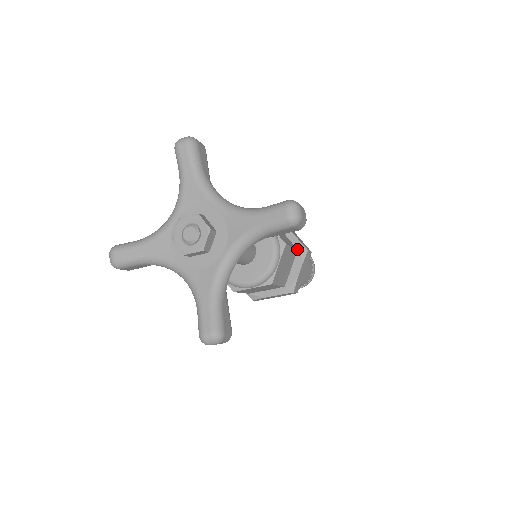
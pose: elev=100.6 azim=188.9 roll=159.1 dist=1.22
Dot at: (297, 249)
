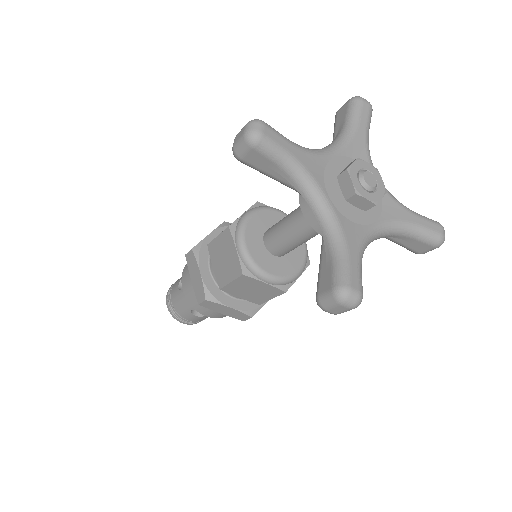
Dot at: occluded
